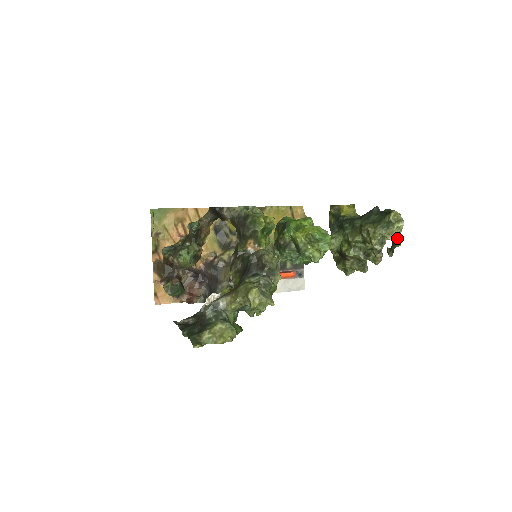
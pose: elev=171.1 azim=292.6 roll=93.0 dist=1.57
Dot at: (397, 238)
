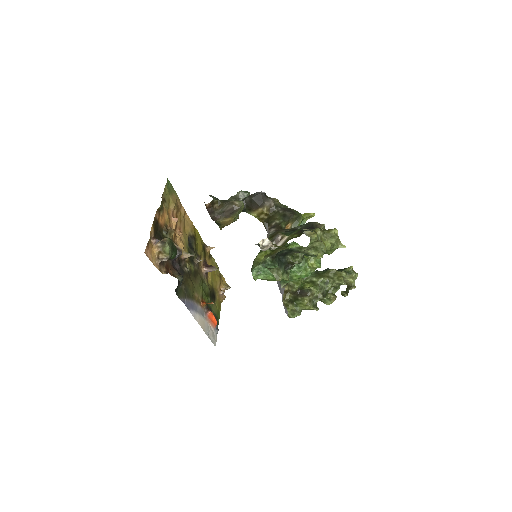
Dot at: (354, 282)
